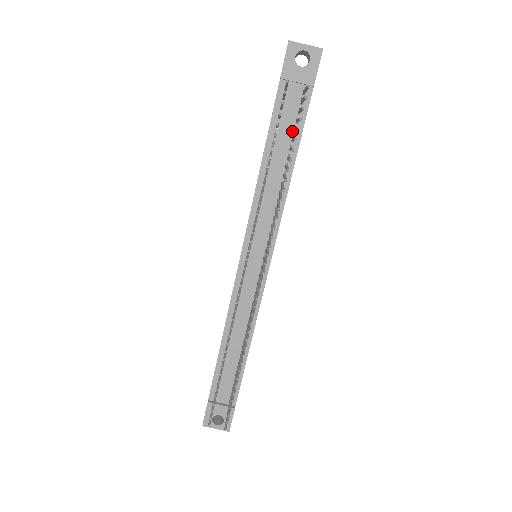
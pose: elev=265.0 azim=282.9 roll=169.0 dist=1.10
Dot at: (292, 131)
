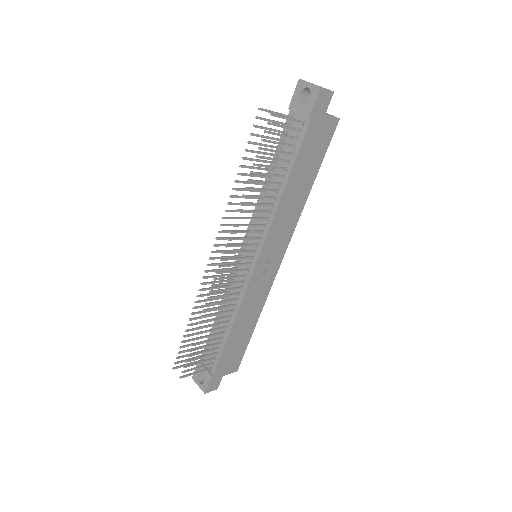
Dot at: (290, 155)
